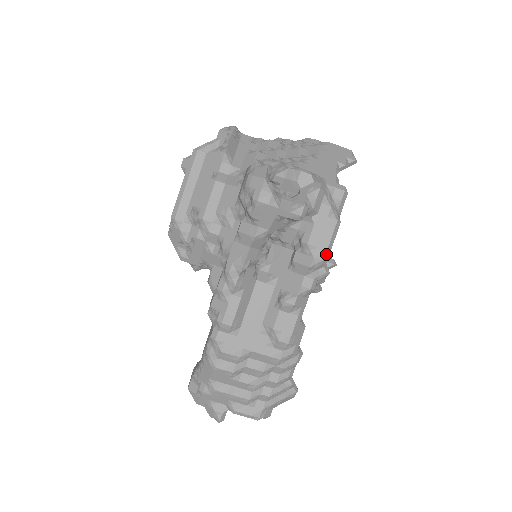
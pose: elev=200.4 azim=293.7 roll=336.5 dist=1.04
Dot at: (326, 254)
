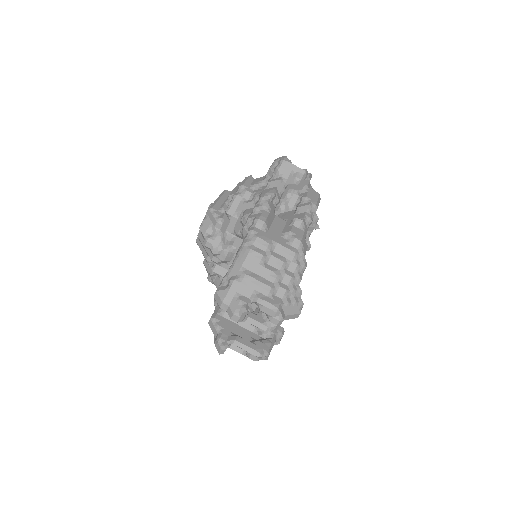
Dot at: (317, 204)
